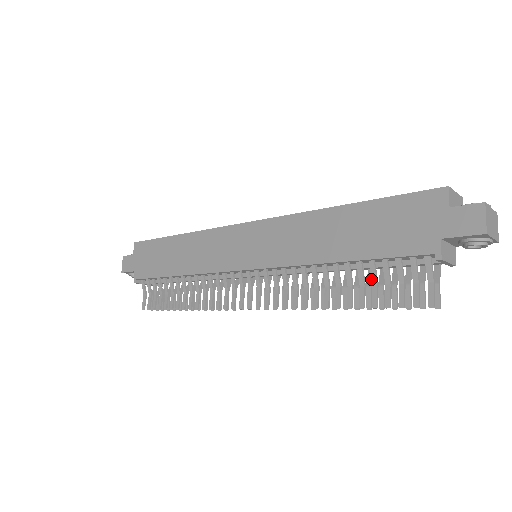
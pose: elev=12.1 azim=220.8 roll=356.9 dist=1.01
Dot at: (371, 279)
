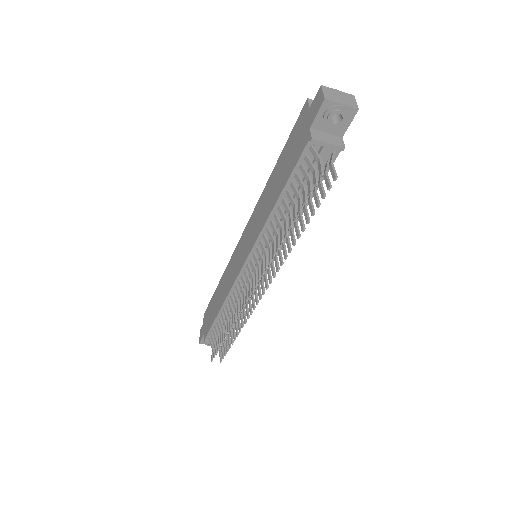
Dot at: occluded
